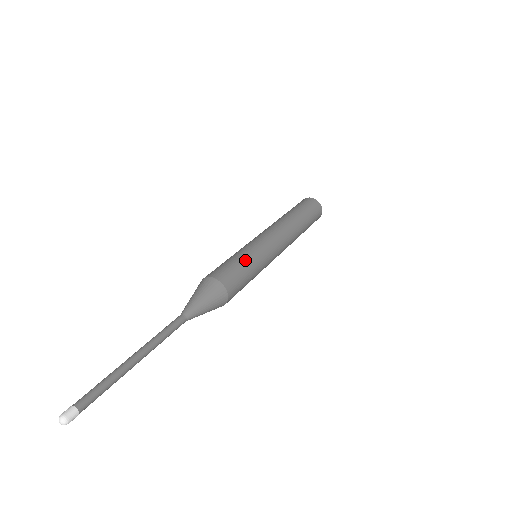
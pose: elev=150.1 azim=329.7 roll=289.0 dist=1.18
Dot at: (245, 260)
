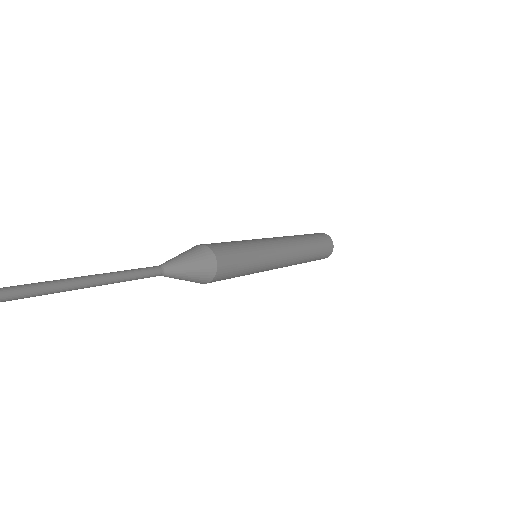
Dot at: (245, 246)
